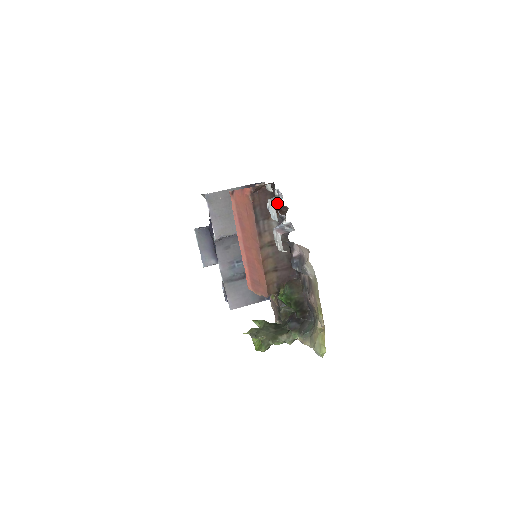
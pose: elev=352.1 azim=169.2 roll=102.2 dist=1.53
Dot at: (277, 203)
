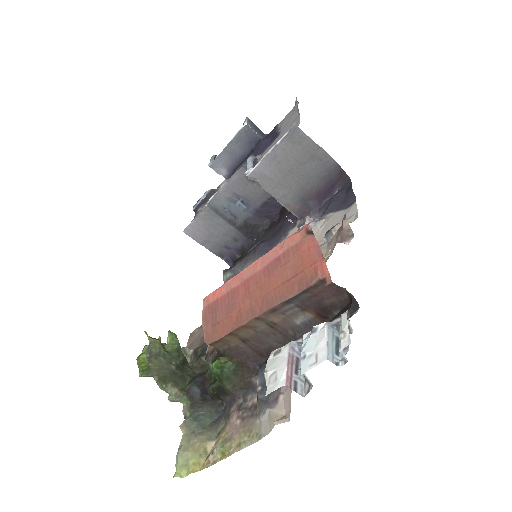
Dot at: (333, 314)
